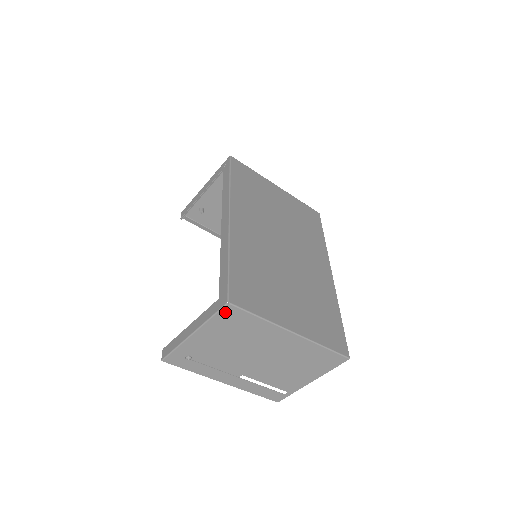
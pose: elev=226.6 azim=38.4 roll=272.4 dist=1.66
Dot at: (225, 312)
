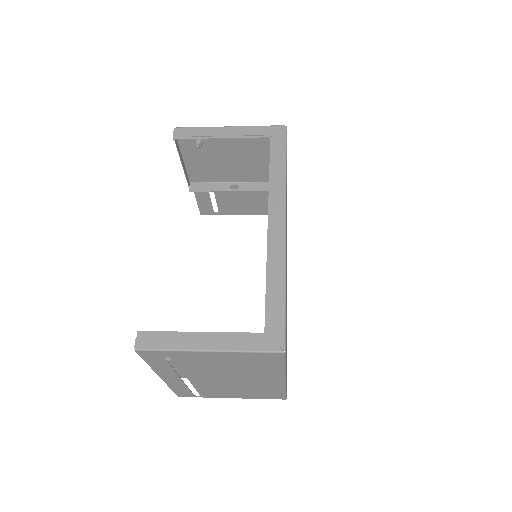
Dot at: (269, 355)
